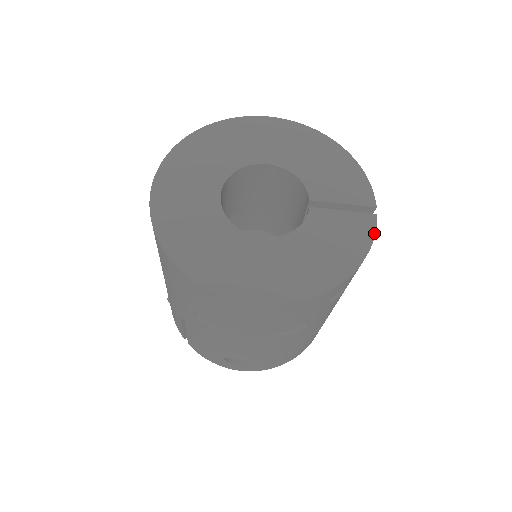
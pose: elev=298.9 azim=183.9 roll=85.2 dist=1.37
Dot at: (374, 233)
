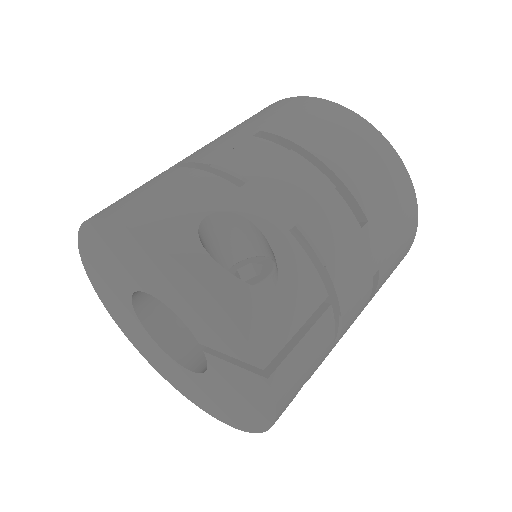
Dot at: (273, 399)
